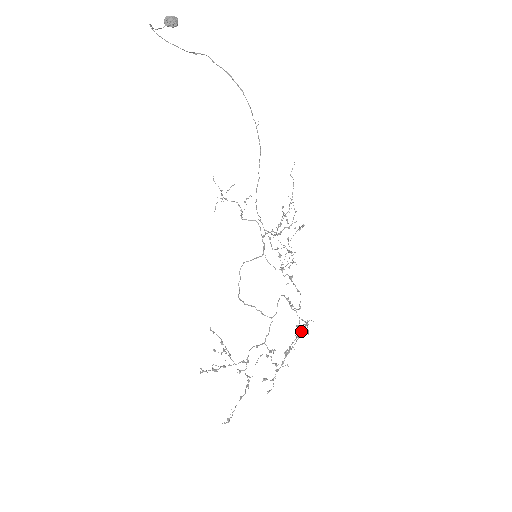
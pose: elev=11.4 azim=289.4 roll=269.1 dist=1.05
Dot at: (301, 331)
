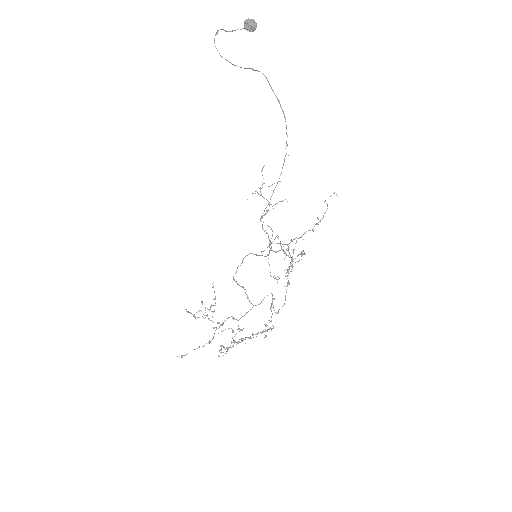
Dot at: (258, 333)
